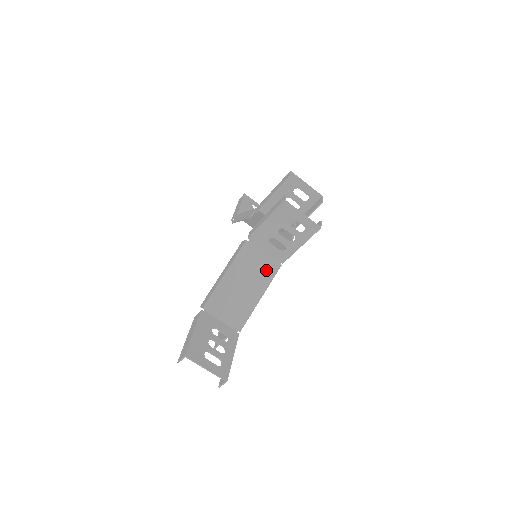
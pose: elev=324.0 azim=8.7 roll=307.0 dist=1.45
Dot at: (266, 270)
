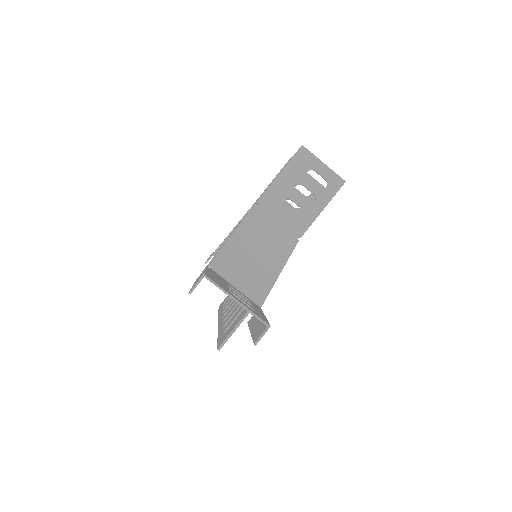
Dot at: (282, 241)
